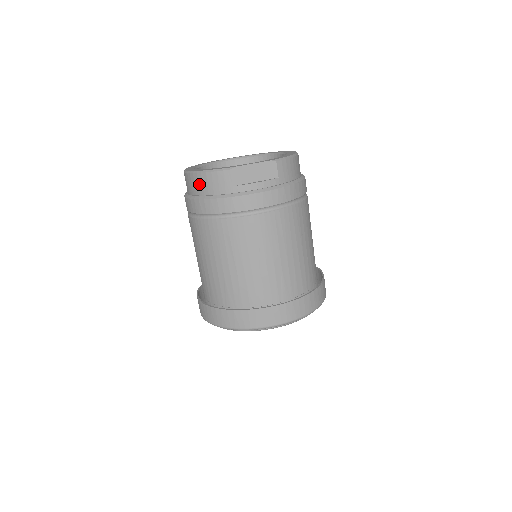
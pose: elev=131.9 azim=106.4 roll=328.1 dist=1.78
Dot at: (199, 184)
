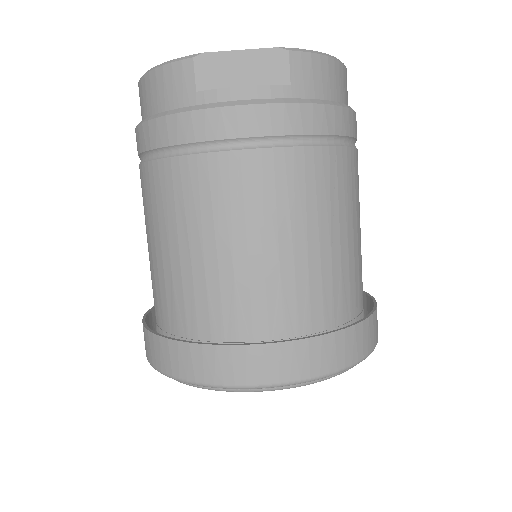
Dot at: (147, 96)
